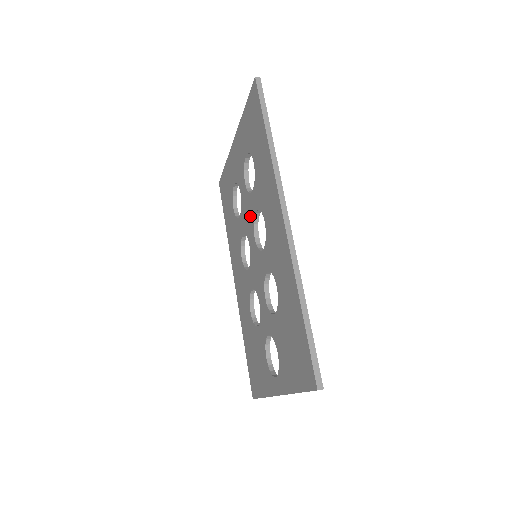
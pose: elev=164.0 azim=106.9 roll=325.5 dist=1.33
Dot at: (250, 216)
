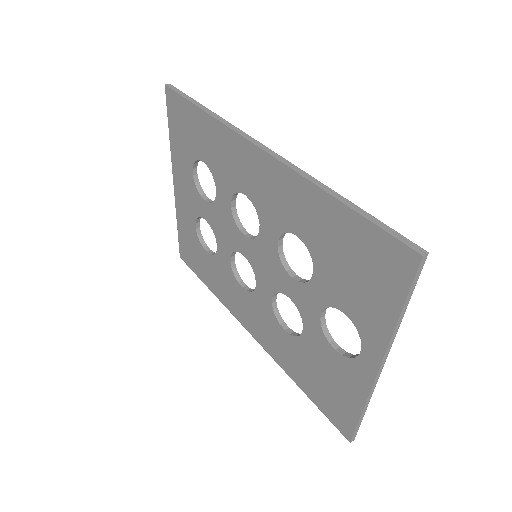
Dot at: (227, 222)
